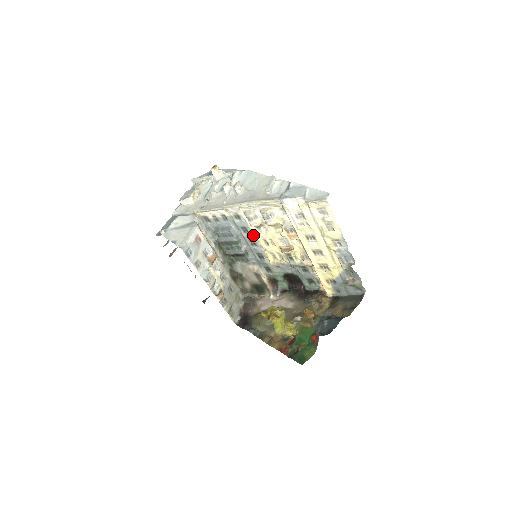
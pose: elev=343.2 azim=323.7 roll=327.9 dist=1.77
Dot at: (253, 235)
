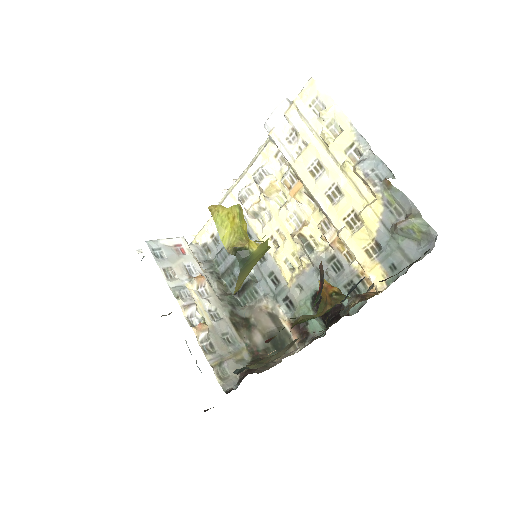
Dot at: (257, 238)
